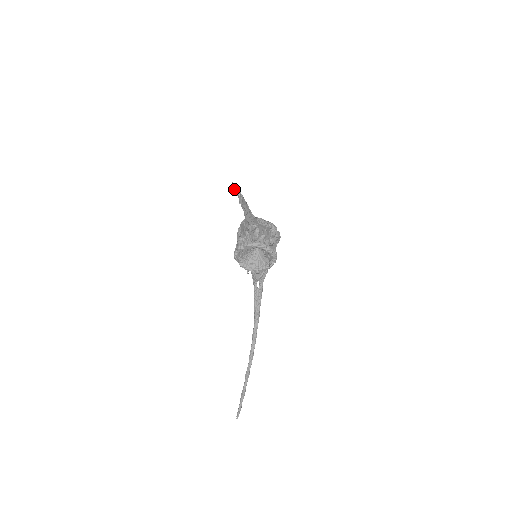
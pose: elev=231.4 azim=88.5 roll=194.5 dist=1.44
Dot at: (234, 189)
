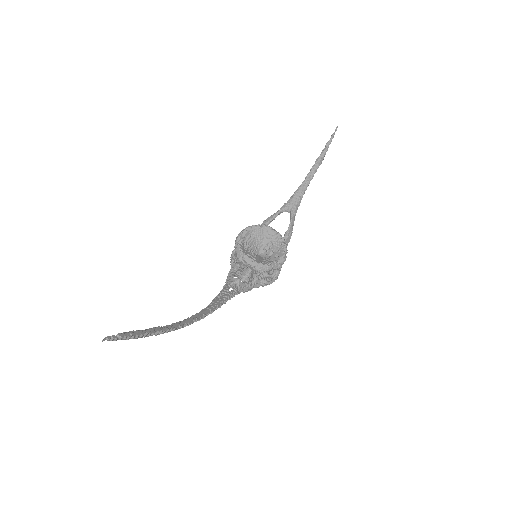
Dot at: (333, 135)
